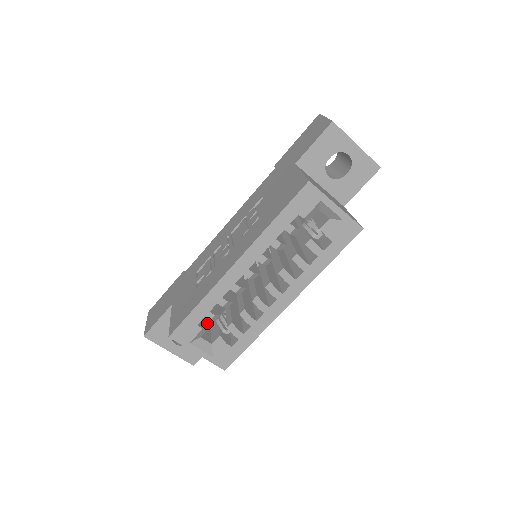
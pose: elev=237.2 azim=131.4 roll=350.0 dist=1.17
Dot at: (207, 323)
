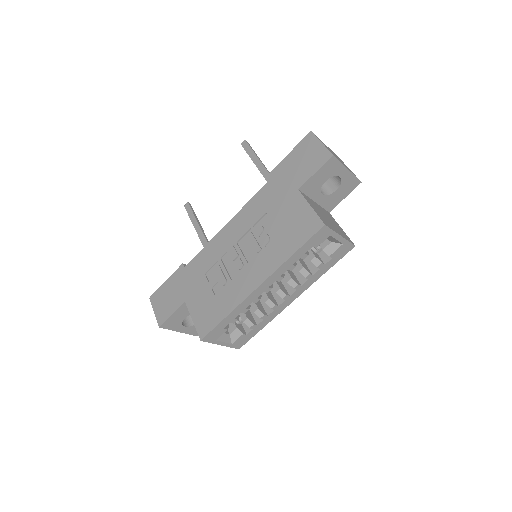
Dot at: occluded
